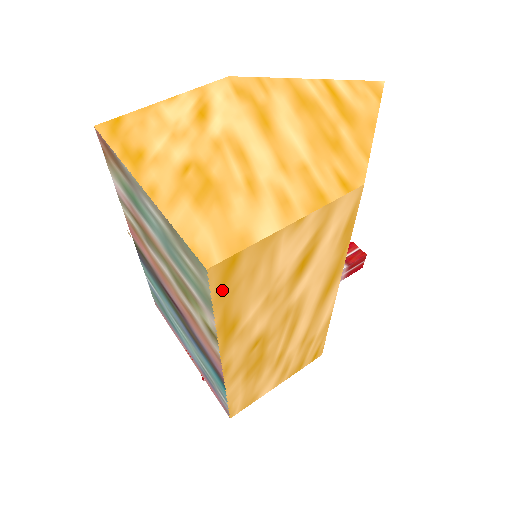
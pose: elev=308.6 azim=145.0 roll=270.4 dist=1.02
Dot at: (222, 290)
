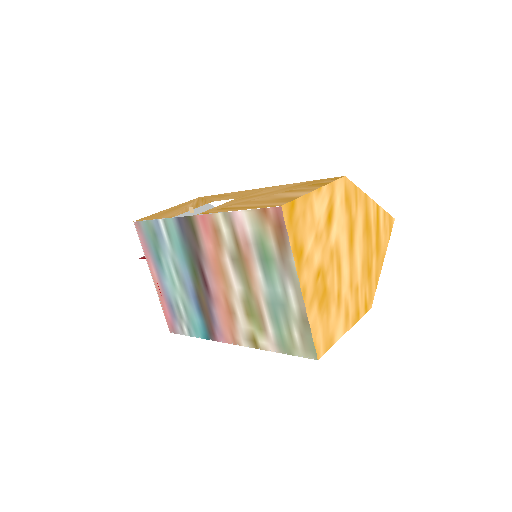
Dot at: occluded
